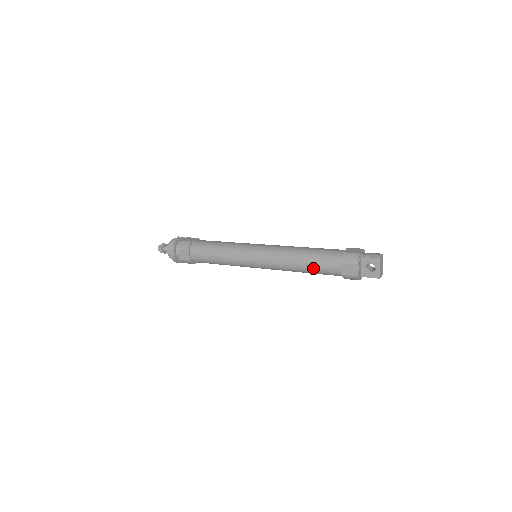
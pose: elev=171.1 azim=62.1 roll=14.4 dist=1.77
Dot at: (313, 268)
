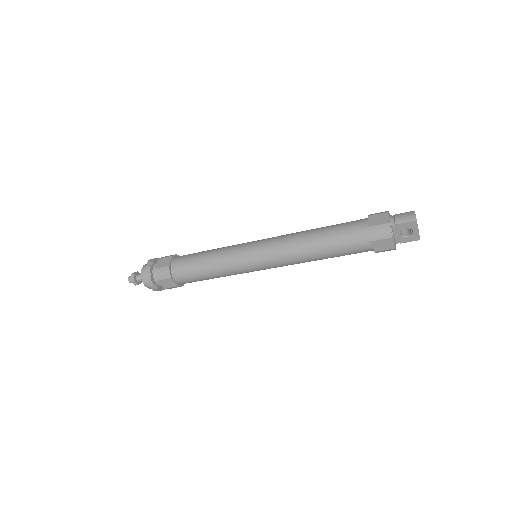
Dot at: (336, 254)
